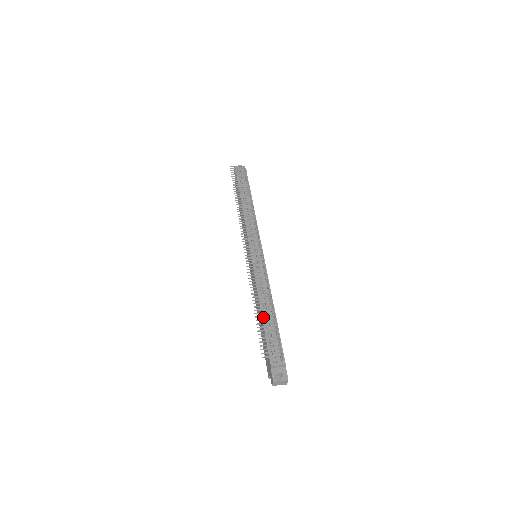
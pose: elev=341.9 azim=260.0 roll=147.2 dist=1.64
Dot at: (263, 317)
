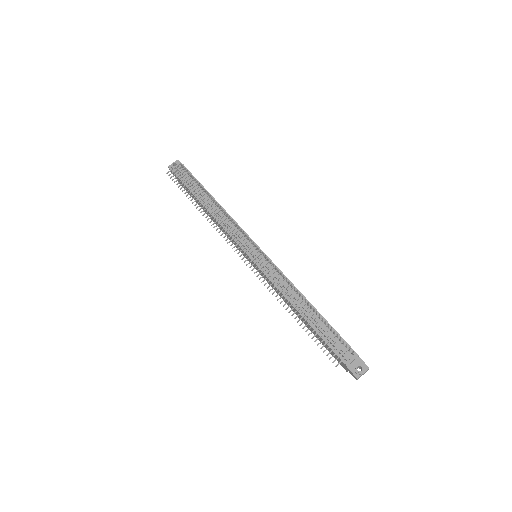
Dot at: (307, 320)
